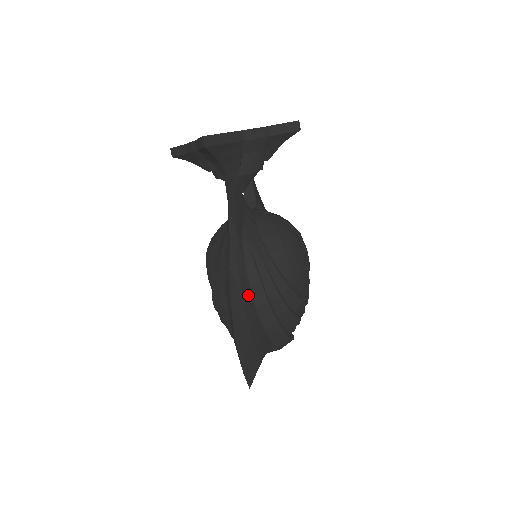
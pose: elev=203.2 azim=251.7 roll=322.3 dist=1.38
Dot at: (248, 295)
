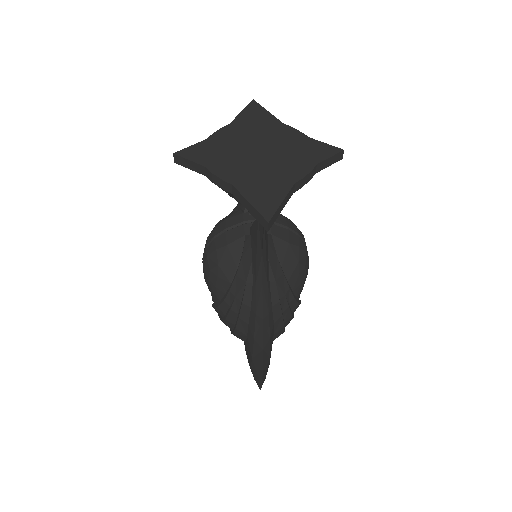
Dot at: (272, 331)
